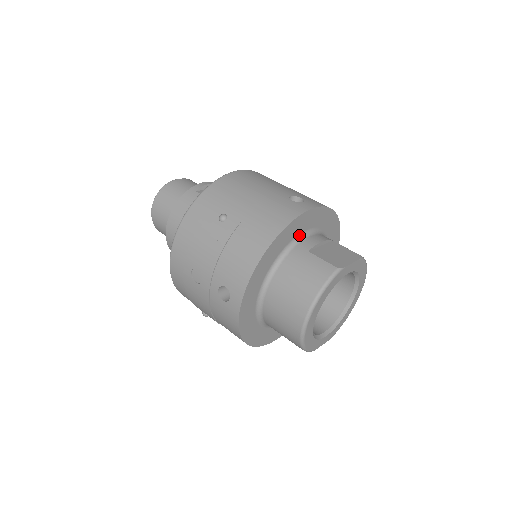
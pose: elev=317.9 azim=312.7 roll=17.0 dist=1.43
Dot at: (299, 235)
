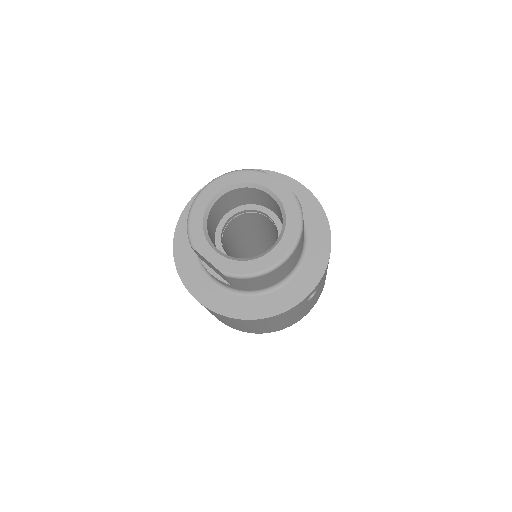
Dot at: occluded
